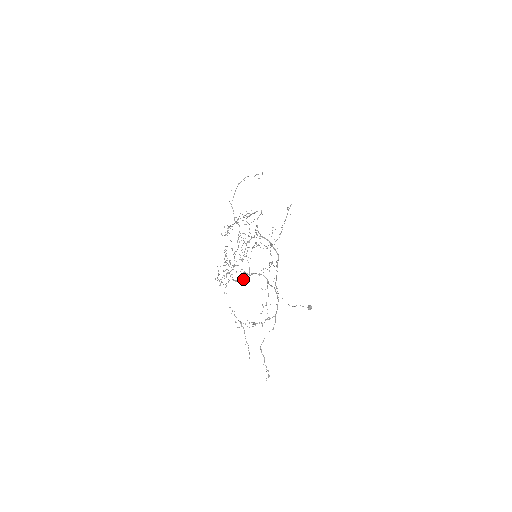
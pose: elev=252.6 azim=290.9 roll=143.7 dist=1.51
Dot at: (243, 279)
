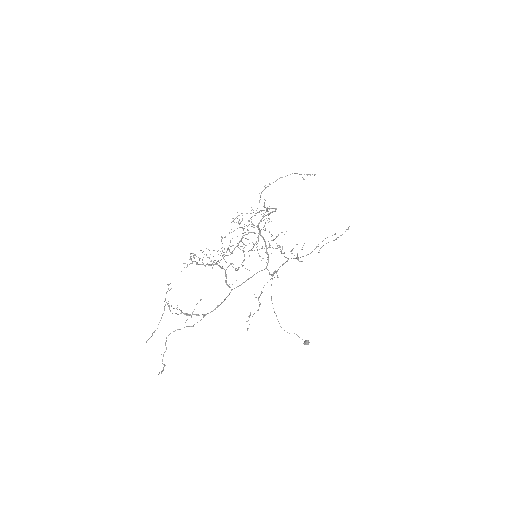
Dot at: (205, 265)
